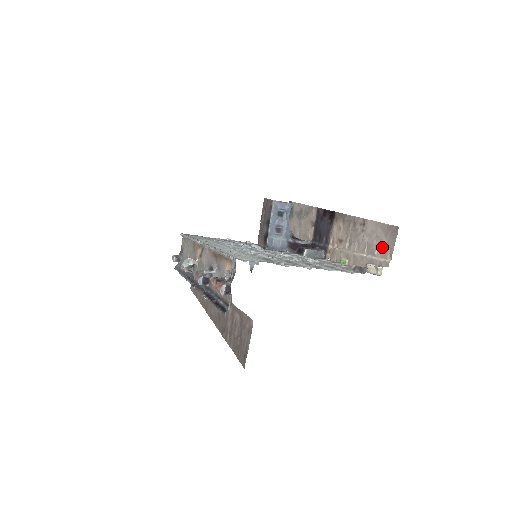
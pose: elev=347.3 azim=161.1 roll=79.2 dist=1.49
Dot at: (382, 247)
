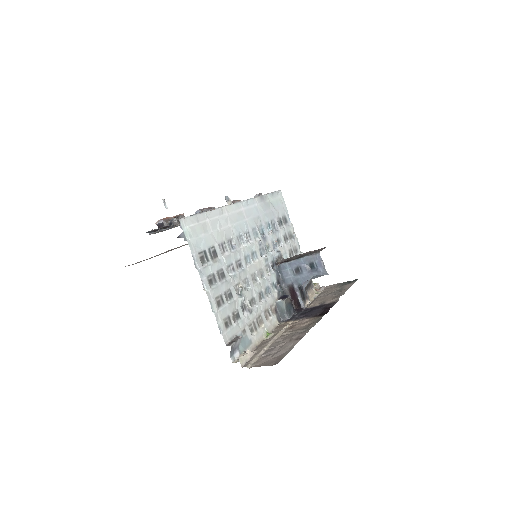
Dot at: (265, 358)
